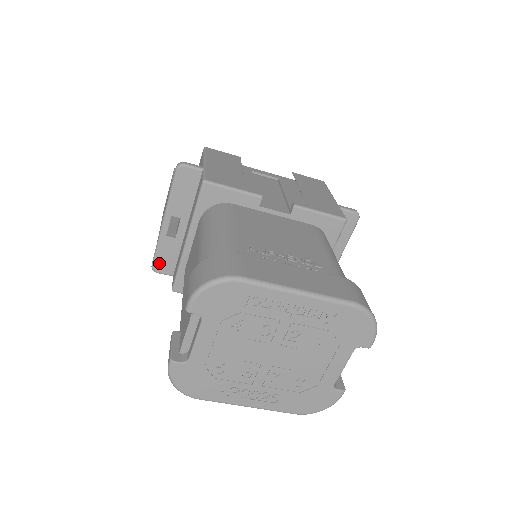
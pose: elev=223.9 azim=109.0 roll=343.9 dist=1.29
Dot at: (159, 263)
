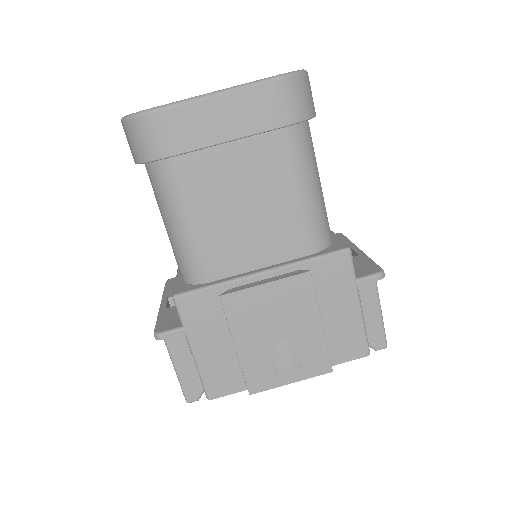
Dot at: (162, 326)
